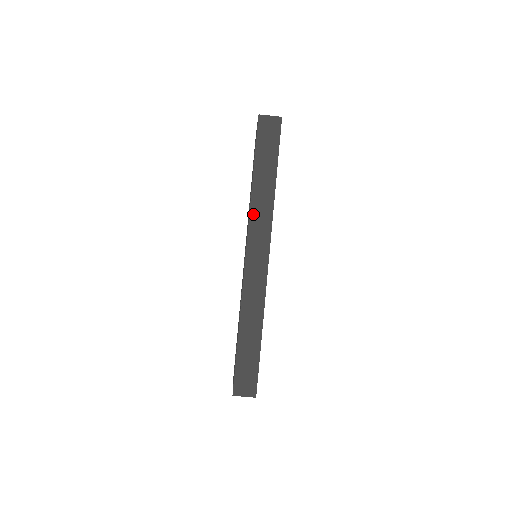
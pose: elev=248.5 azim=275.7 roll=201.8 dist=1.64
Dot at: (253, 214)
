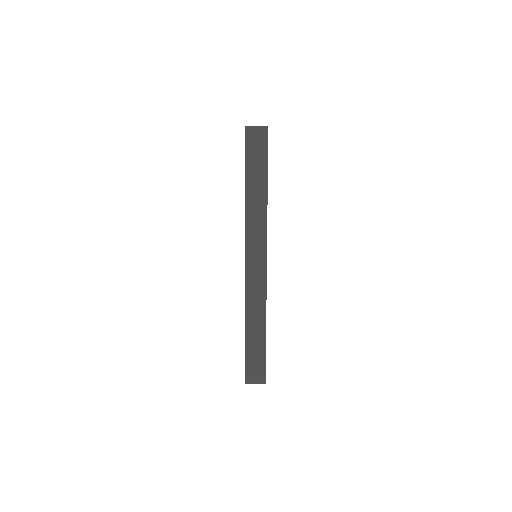
Dot at: (248, 223)
